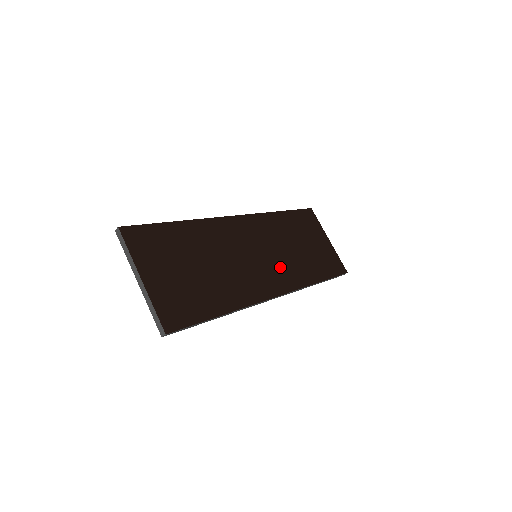
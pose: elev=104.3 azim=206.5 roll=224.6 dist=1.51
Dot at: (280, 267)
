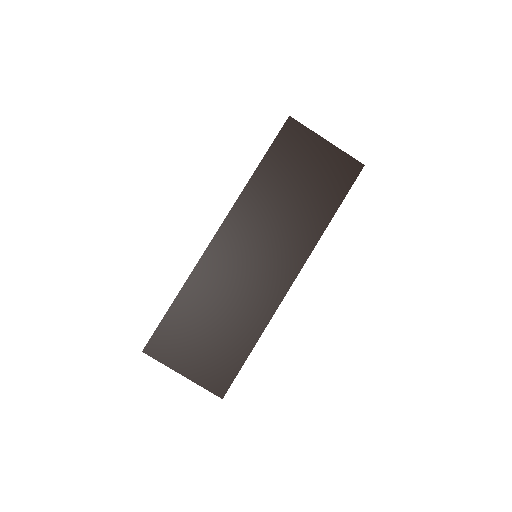
Dot at: (283, 246)
